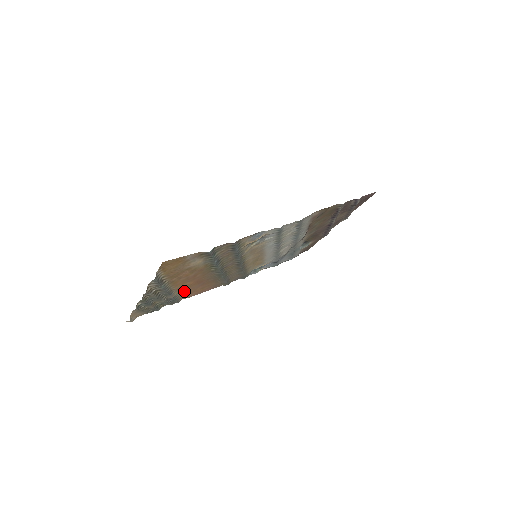
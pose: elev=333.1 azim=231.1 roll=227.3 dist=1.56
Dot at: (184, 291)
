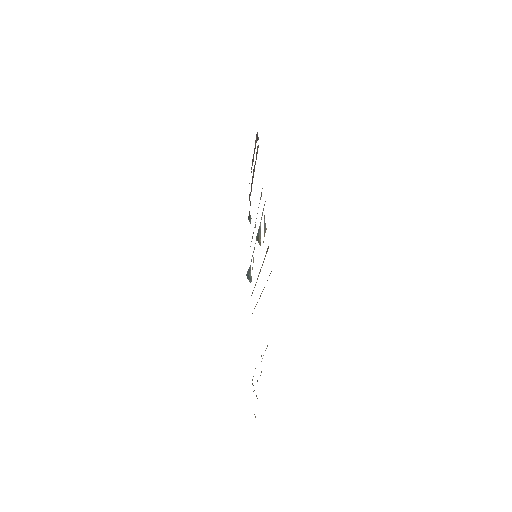
Dot at: occluded
